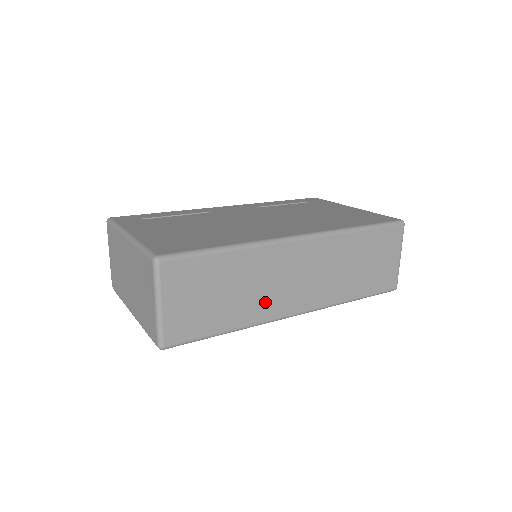
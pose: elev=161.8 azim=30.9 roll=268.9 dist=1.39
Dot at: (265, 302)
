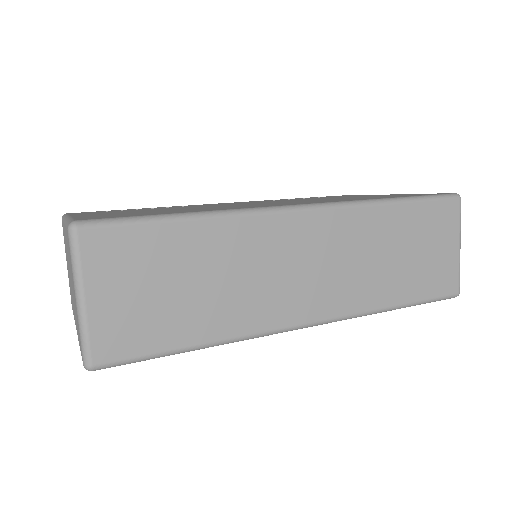
Dot at: (255, 303)
